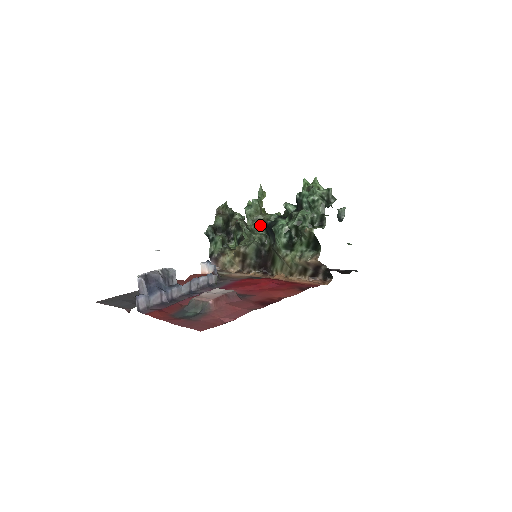
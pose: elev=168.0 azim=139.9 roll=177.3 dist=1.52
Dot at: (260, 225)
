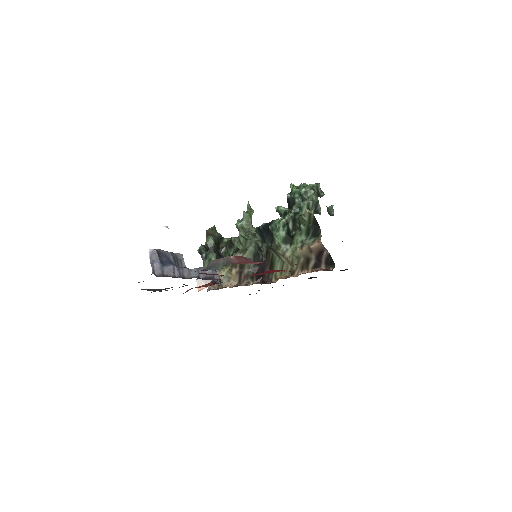
Dot at: (253, 235)
